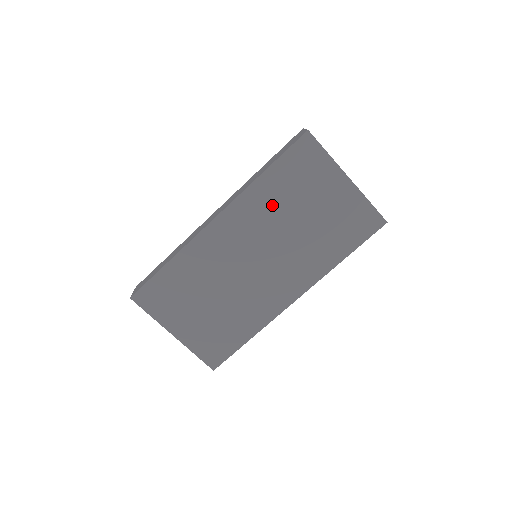
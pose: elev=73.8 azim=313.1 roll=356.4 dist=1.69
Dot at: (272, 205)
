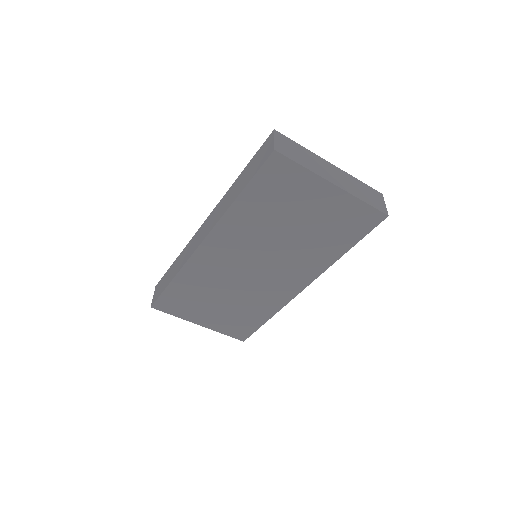
Dot at: (256, 223)
